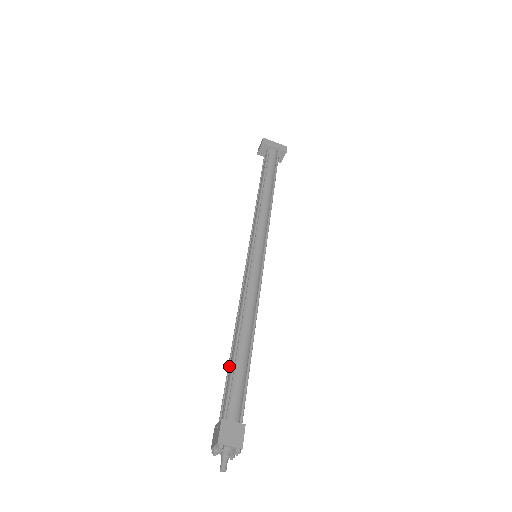
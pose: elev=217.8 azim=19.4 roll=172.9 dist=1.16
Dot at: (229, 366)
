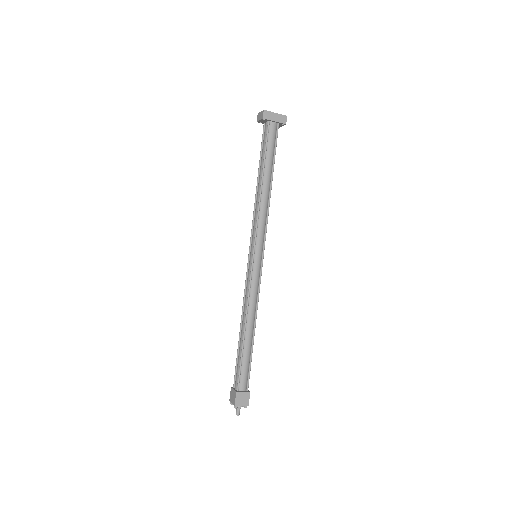
Dot at: (238, 349)
